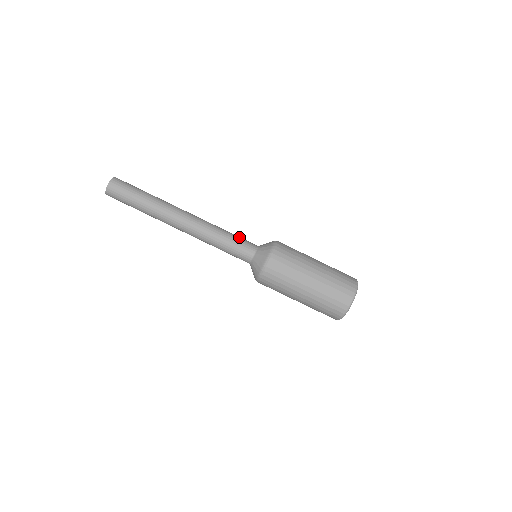
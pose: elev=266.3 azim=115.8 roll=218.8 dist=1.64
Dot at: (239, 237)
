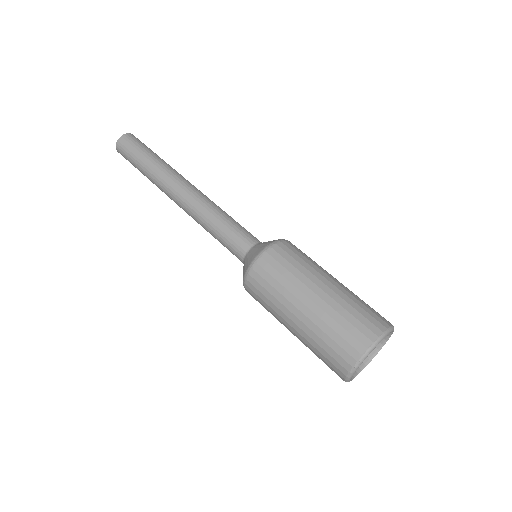
Dot at: occluded
